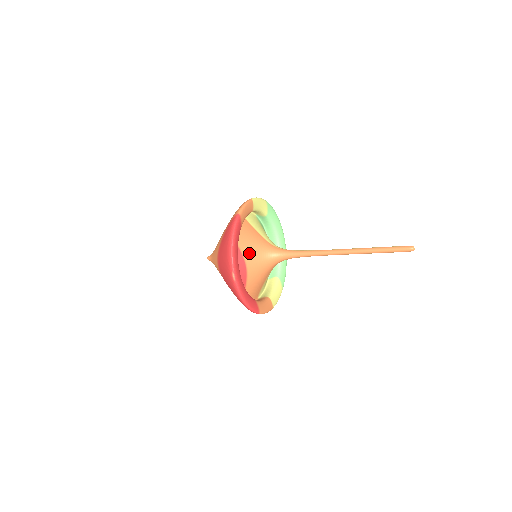
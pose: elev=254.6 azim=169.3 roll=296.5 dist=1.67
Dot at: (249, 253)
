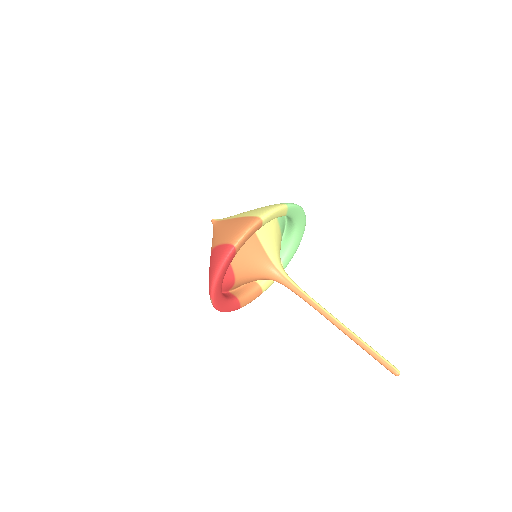
Dot at: (241, 269)
